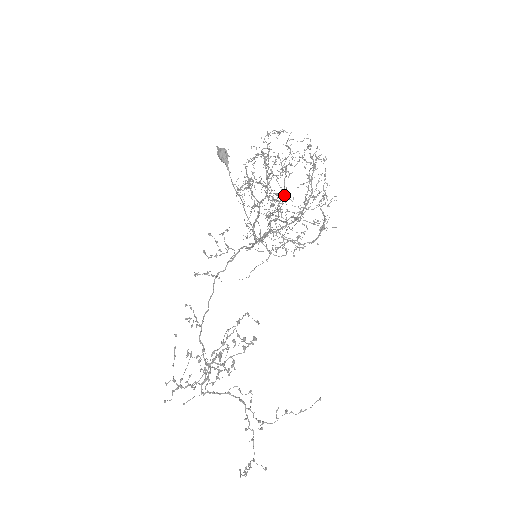
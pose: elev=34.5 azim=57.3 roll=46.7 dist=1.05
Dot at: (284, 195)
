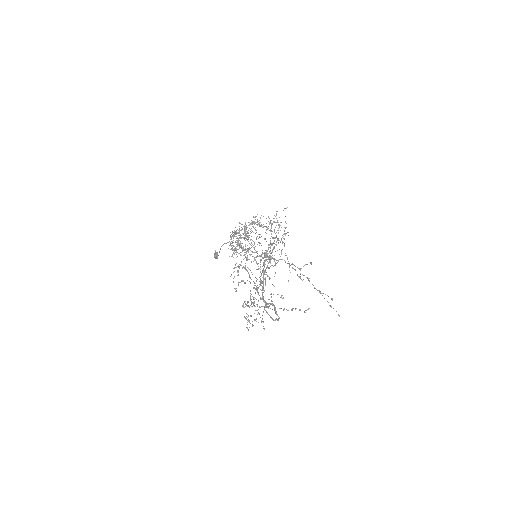
Dot at: occluded
